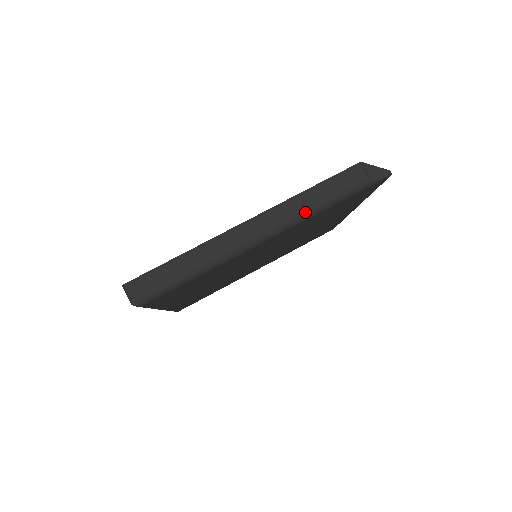
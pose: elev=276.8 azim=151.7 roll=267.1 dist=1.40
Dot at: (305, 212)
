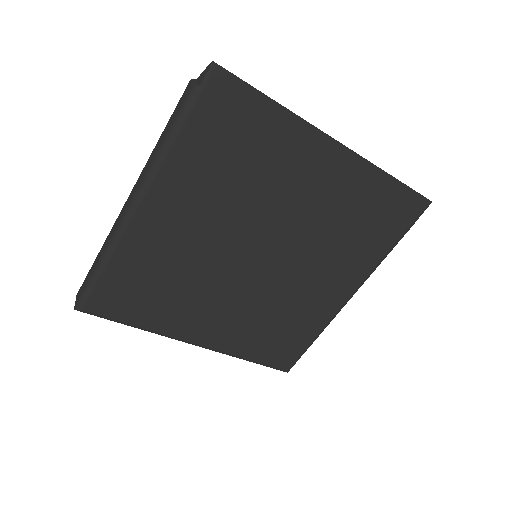
Dot at: (153, 159)
